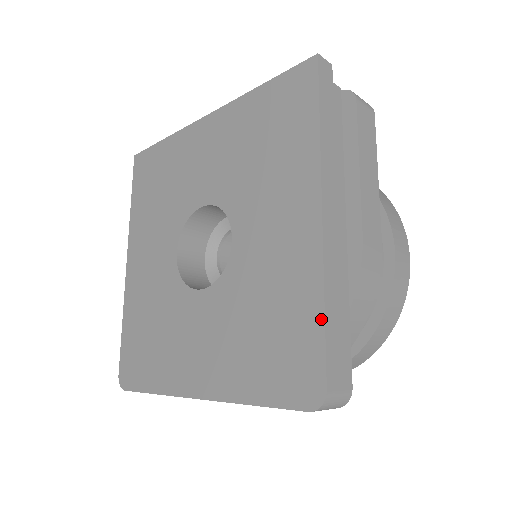
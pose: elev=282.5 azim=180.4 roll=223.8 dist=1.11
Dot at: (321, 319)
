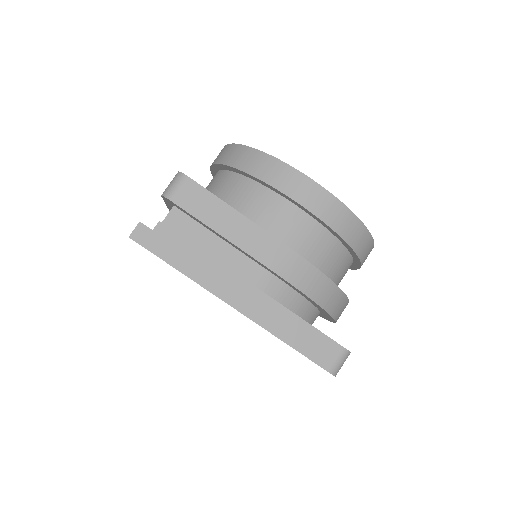
Dot at: occluded
